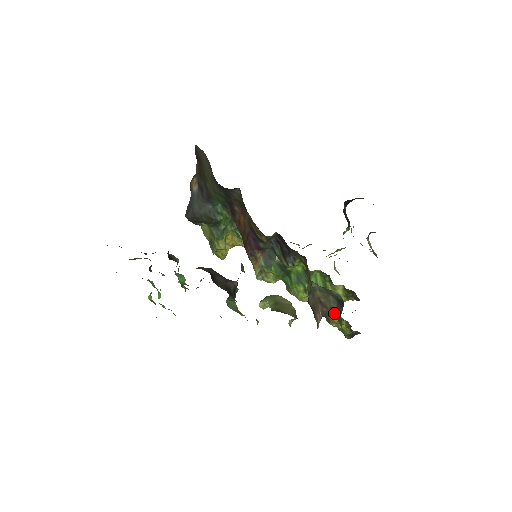
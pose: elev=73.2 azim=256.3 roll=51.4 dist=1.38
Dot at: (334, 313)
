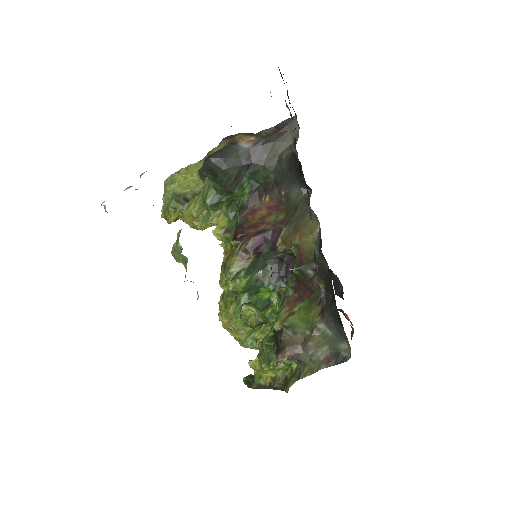
Dot at: (309, 362)
